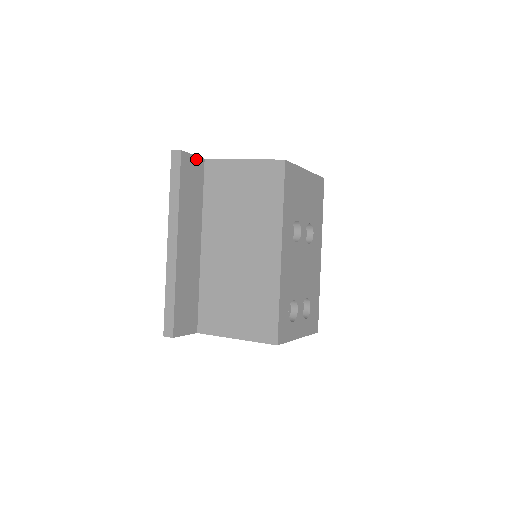
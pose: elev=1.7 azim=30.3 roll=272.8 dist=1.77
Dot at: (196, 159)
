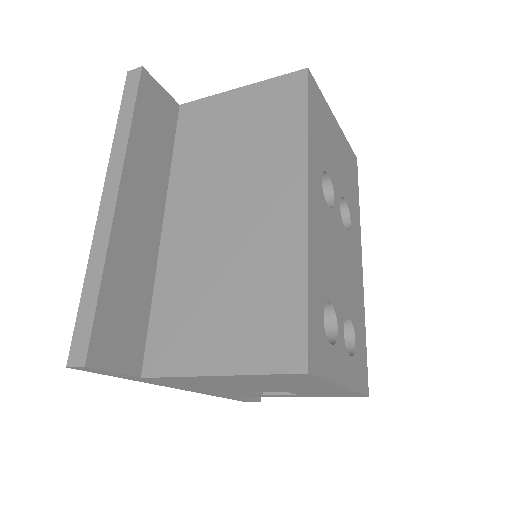
Dot at: (166, 96)
